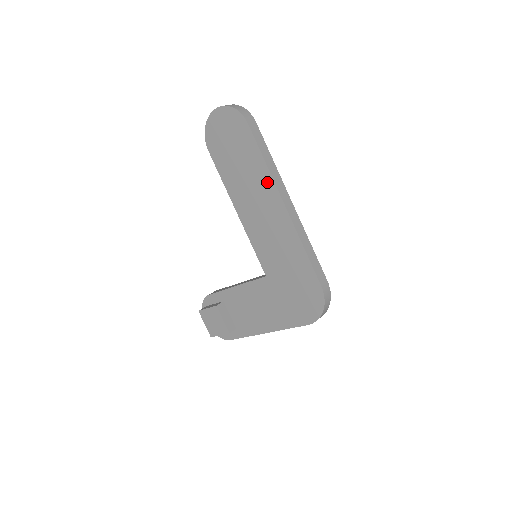
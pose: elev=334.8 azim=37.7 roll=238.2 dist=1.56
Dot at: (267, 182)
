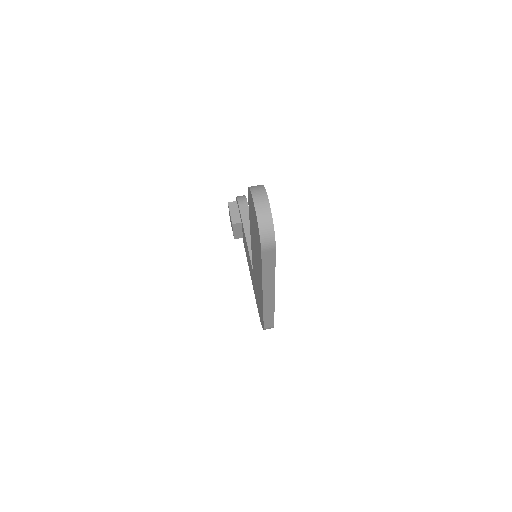
Dot at: (260, 276)
